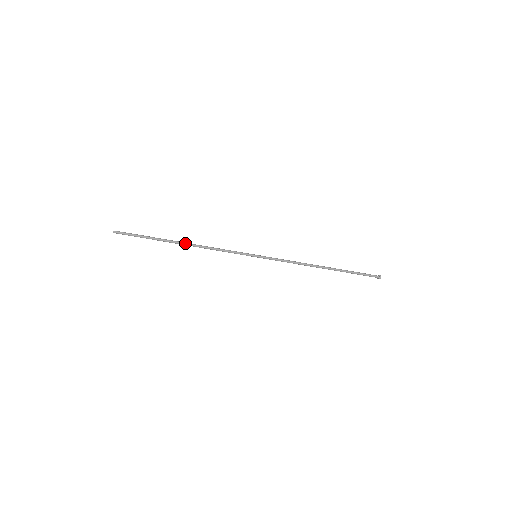
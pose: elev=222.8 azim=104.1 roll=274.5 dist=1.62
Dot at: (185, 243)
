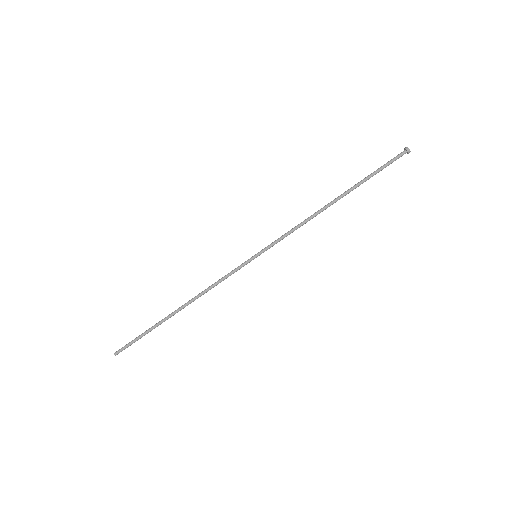
Dot at: (181, 306)
